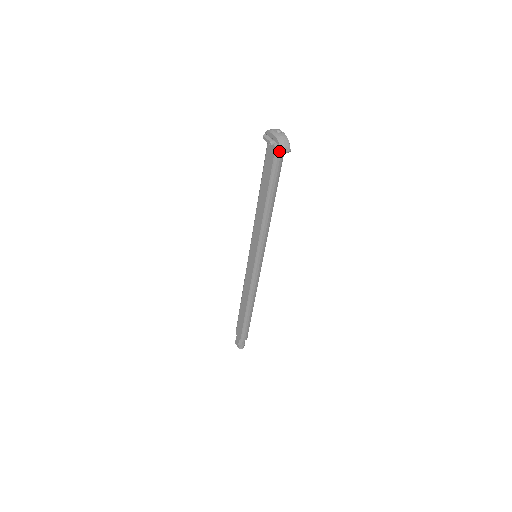
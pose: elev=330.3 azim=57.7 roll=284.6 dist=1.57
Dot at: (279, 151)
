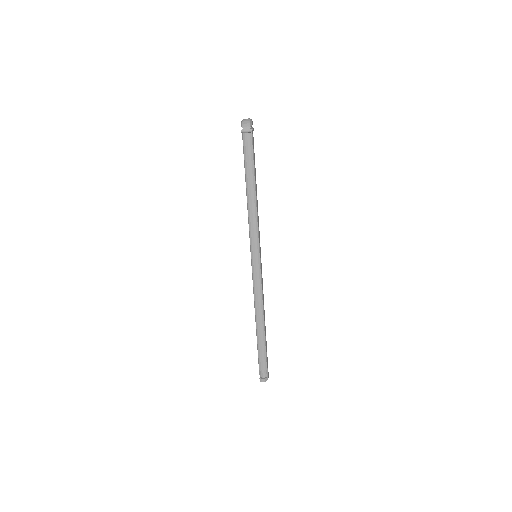
Dot at: (241, 131)
